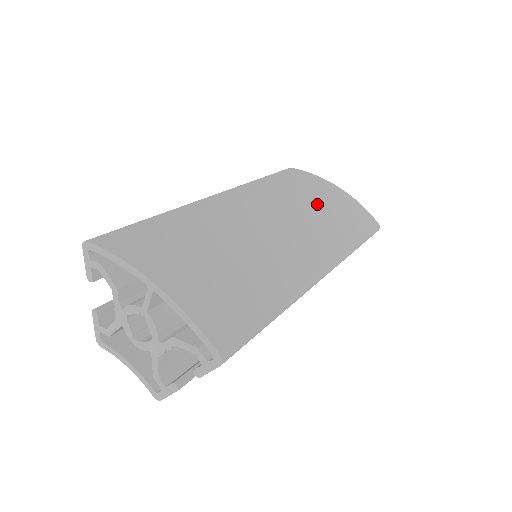
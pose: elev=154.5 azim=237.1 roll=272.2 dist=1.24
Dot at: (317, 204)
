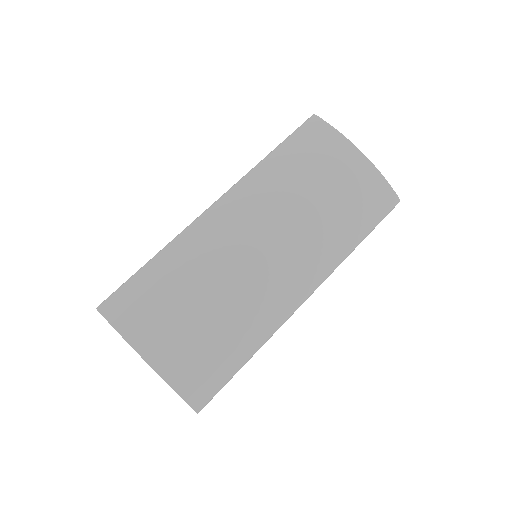
Dot at: (323, 199)
